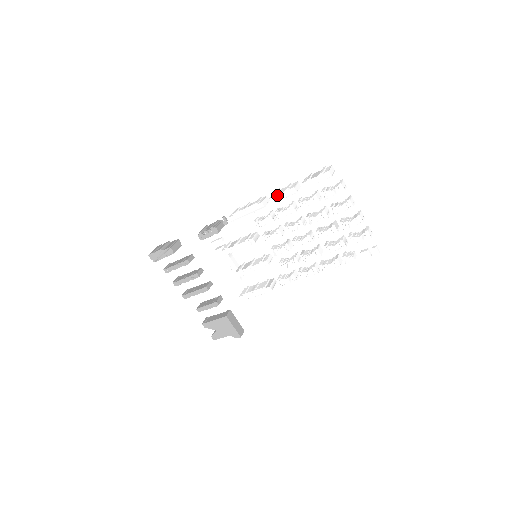
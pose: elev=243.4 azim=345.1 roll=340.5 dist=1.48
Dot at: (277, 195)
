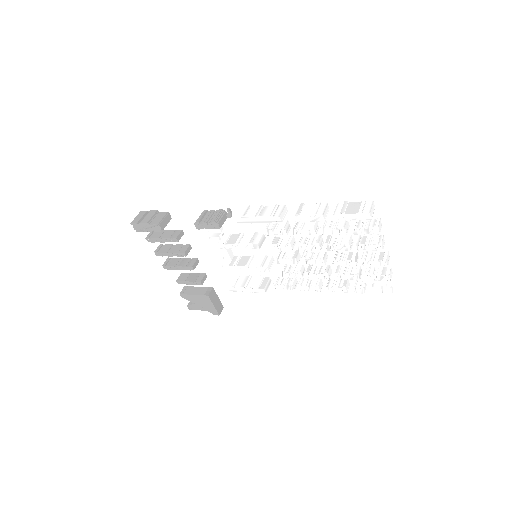
Dot at: (300, 216)
